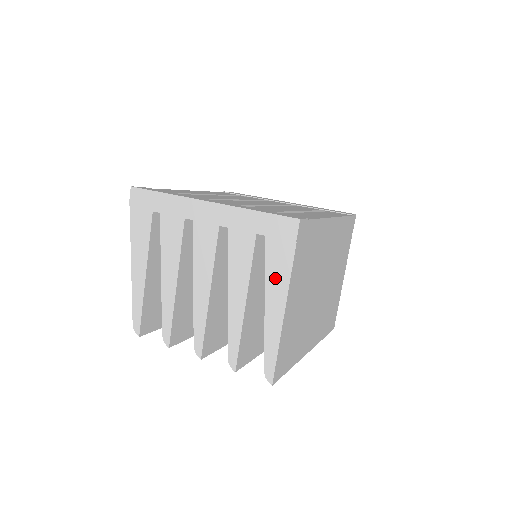
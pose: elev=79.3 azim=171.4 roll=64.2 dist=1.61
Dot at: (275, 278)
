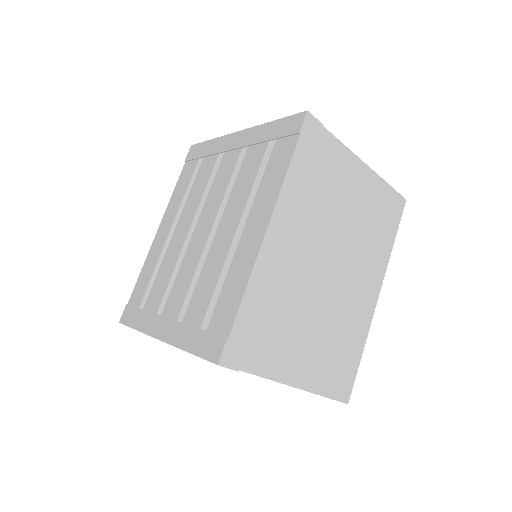
Dot at: occluded
